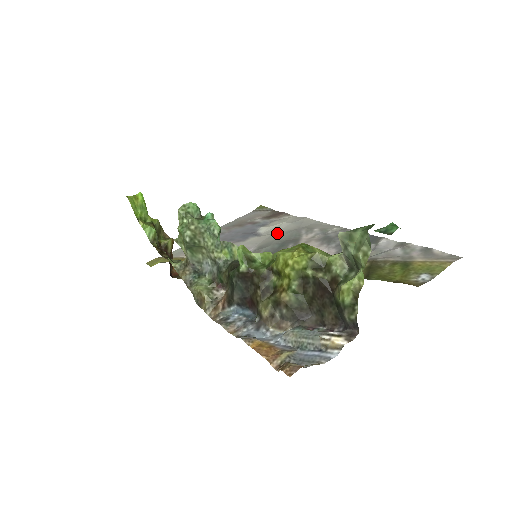
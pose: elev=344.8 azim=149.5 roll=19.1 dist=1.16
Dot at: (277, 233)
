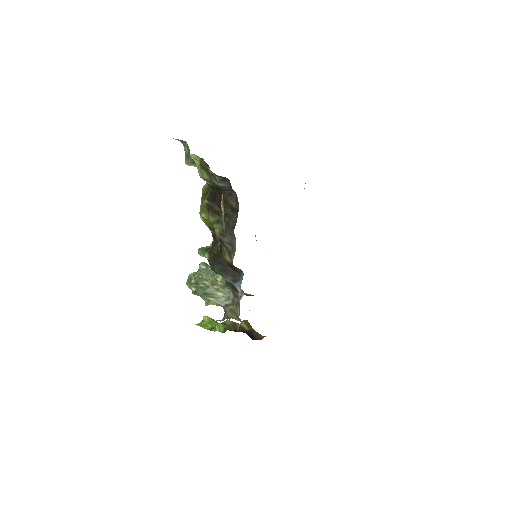
Dot at: occluded
